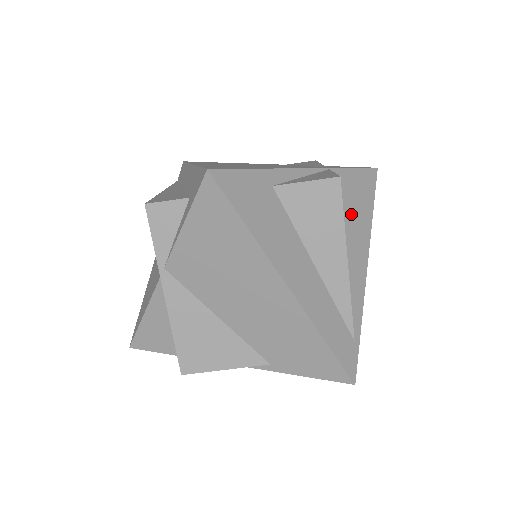
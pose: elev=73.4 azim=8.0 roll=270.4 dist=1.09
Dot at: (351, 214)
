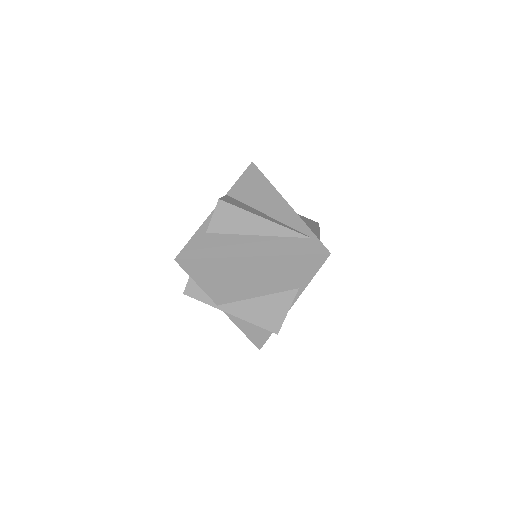
Dot at: (256, 196)
